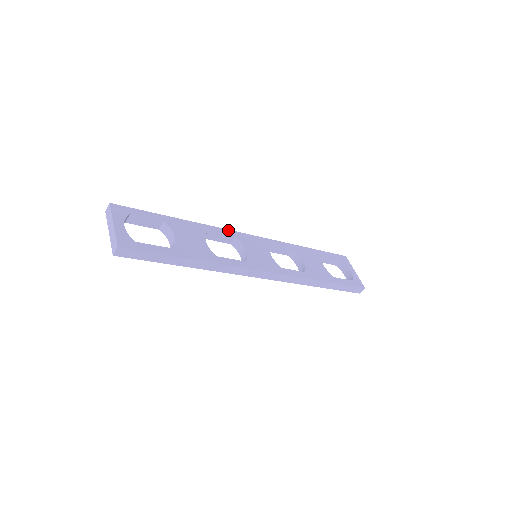
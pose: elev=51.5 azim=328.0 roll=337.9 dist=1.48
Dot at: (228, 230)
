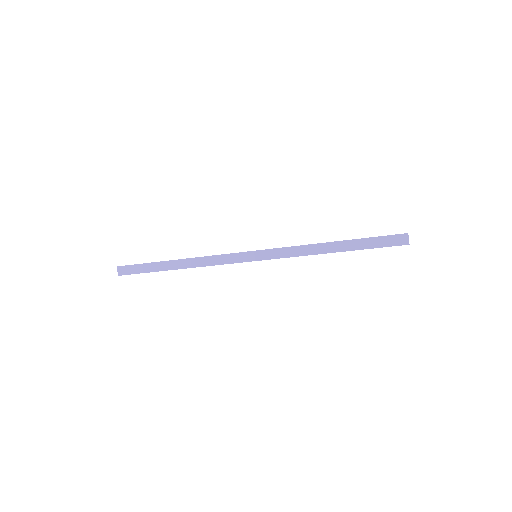
Dot at: occluded
